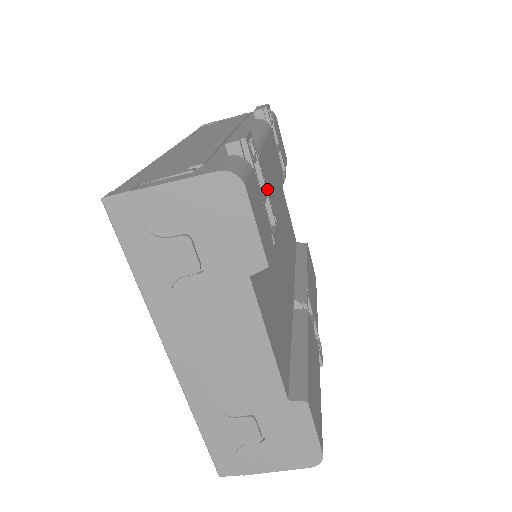
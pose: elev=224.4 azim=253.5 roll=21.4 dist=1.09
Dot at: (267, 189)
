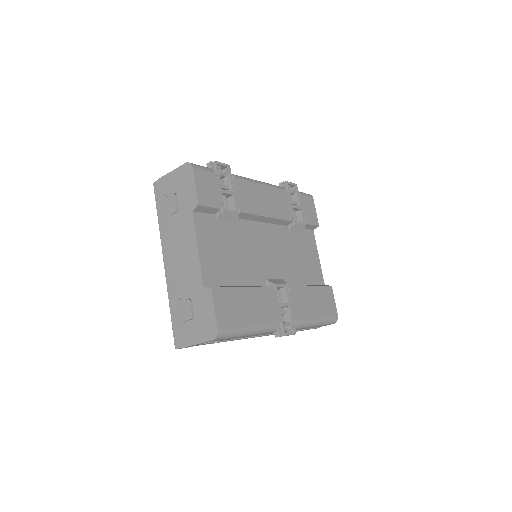
Dot at: (236, 194)
